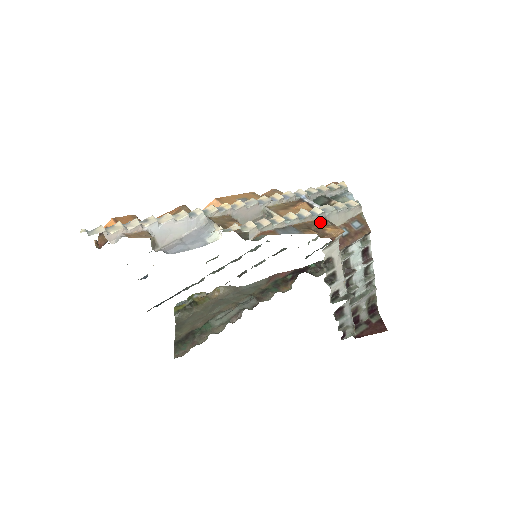
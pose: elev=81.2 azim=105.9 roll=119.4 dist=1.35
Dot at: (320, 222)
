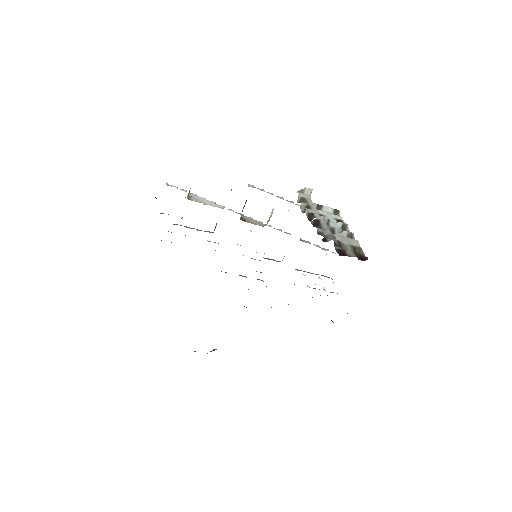
Dot at: occluded
